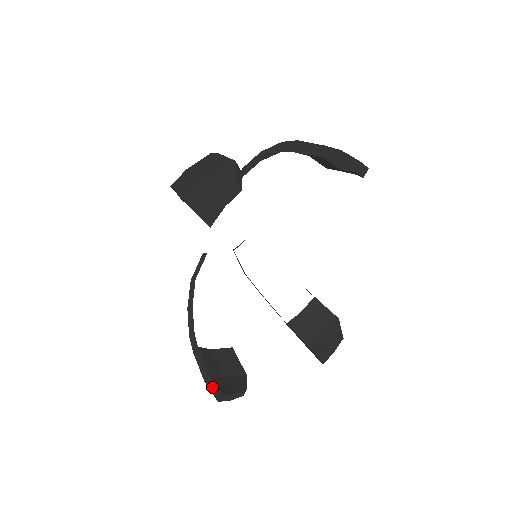
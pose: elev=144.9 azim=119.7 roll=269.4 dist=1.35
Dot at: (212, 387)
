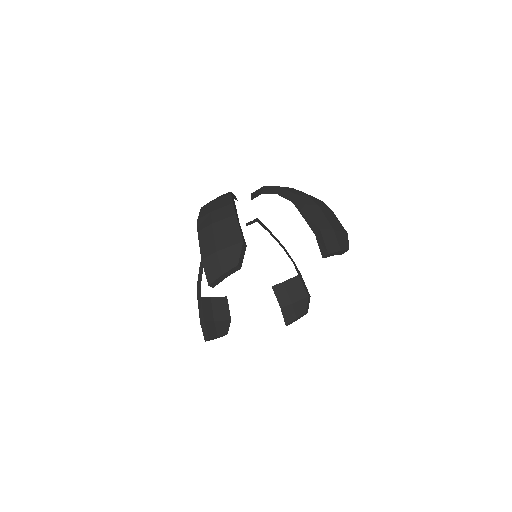
Dot at: (204, 330)
